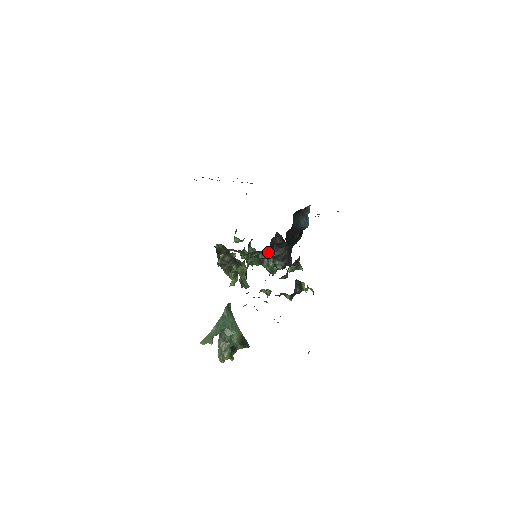
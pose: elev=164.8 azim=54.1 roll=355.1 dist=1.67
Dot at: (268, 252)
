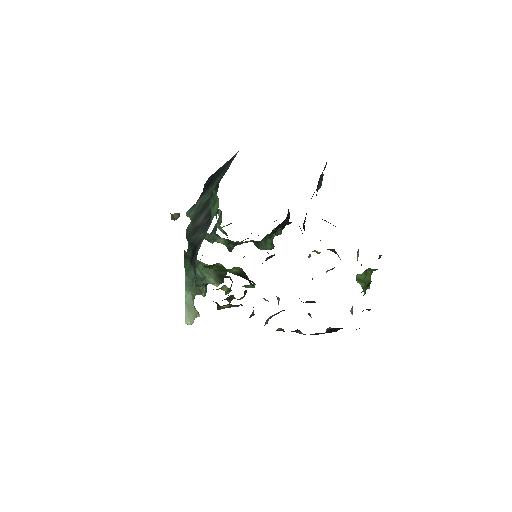
Dot at: occluded
